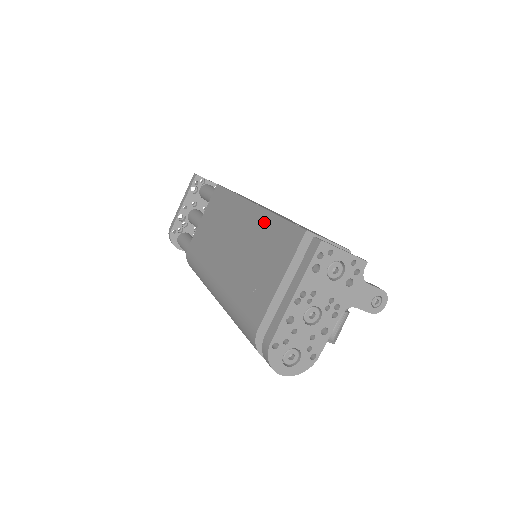
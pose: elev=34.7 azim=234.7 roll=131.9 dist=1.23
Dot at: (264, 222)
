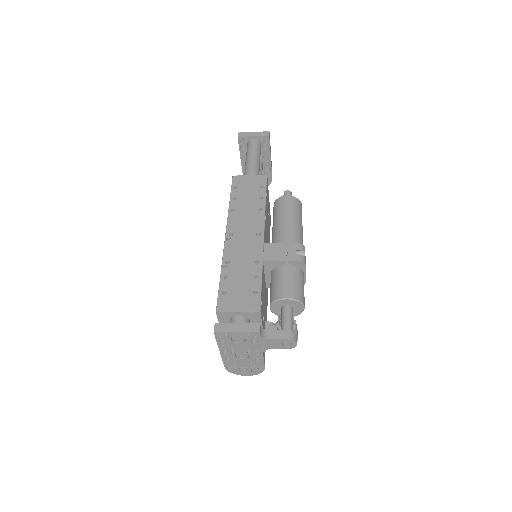
Dot at: occluded
